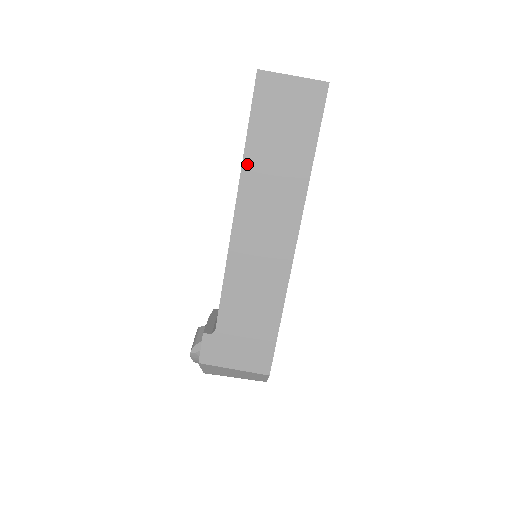
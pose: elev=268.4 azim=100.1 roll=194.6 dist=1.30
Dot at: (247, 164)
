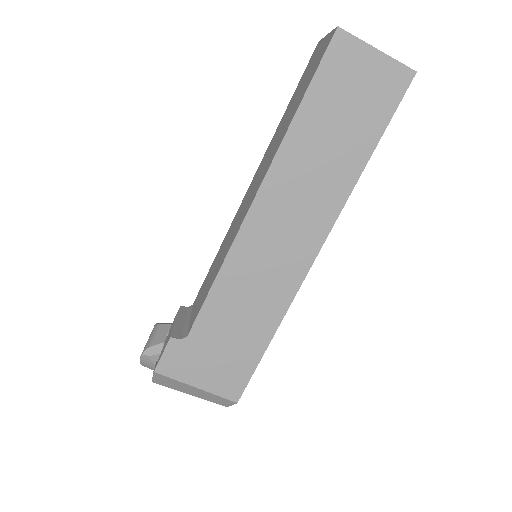
Dot at: (288, 142)
